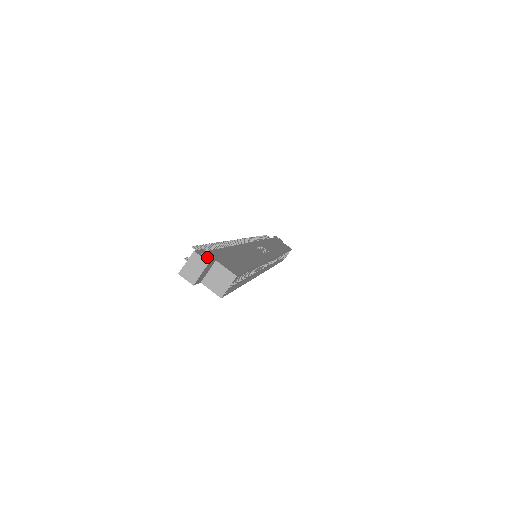
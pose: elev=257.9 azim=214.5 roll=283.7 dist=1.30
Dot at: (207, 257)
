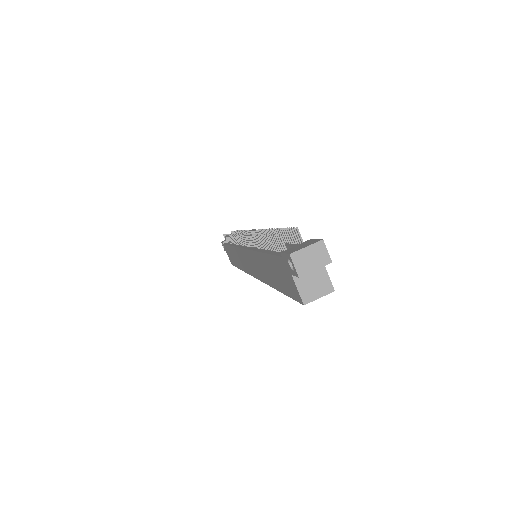
Dot at: occluded
